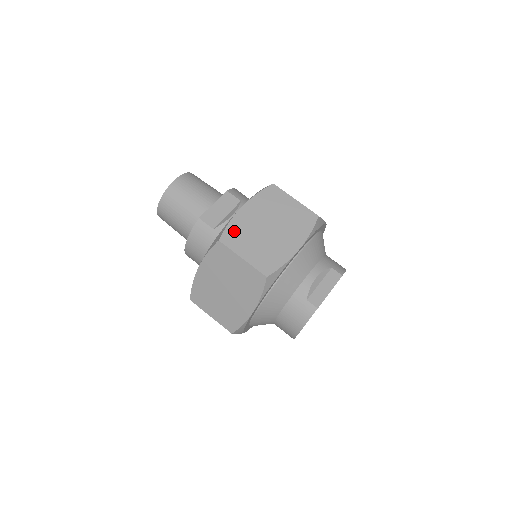
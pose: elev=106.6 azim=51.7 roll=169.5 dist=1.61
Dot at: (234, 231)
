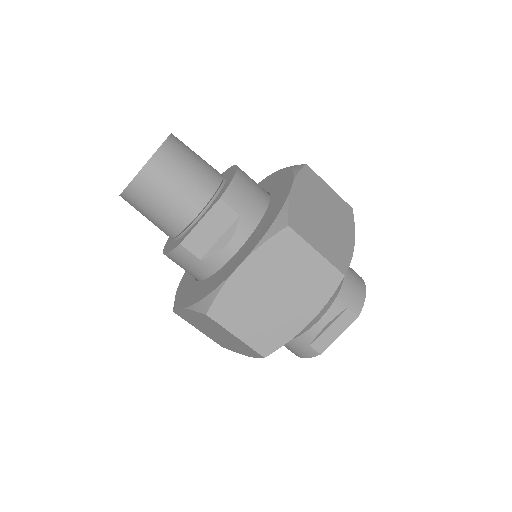
Dot at: (227, 301)
